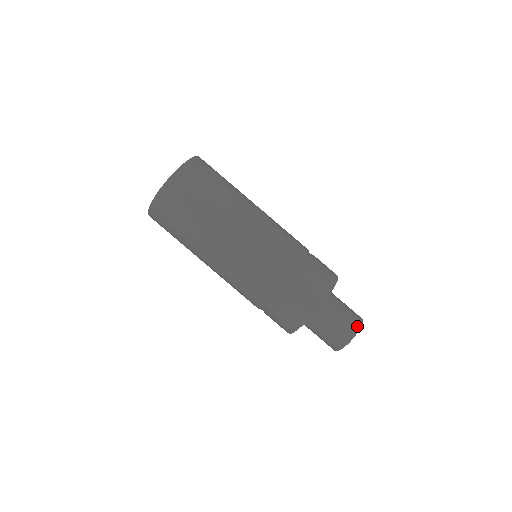
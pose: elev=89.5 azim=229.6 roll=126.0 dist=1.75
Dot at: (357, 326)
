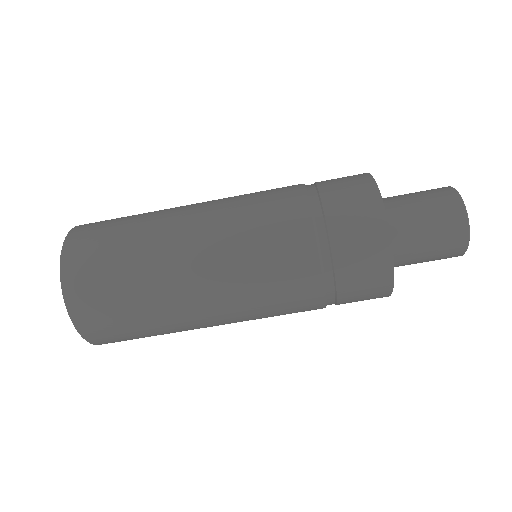
Dot at: (462, 242)
